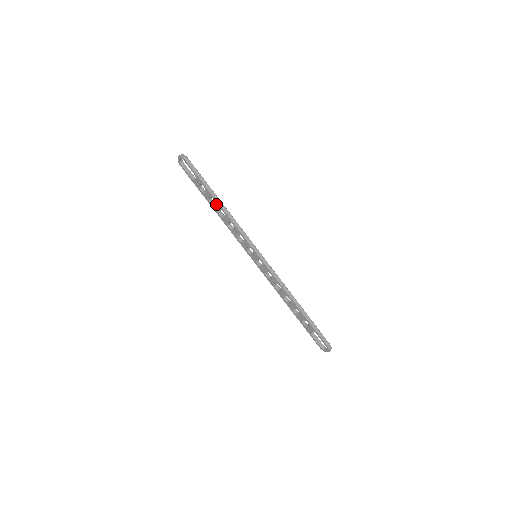
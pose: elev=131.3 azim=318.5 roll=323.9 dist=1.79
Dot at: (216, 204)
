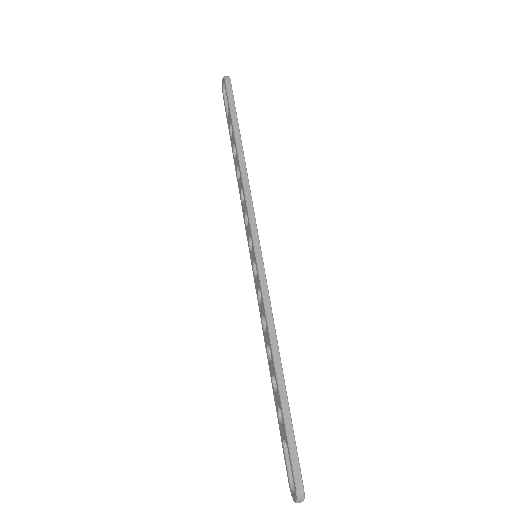
Dot at: (236, 154)
